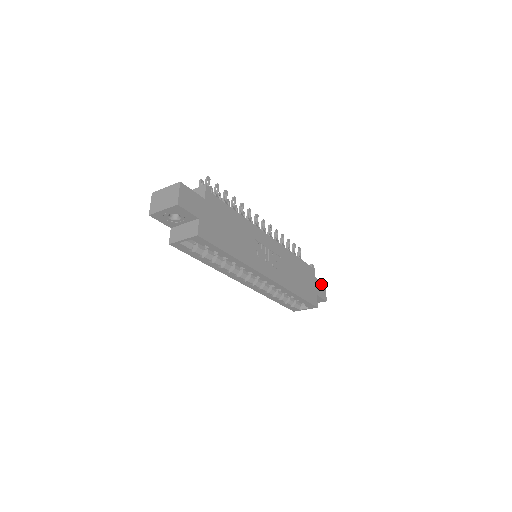
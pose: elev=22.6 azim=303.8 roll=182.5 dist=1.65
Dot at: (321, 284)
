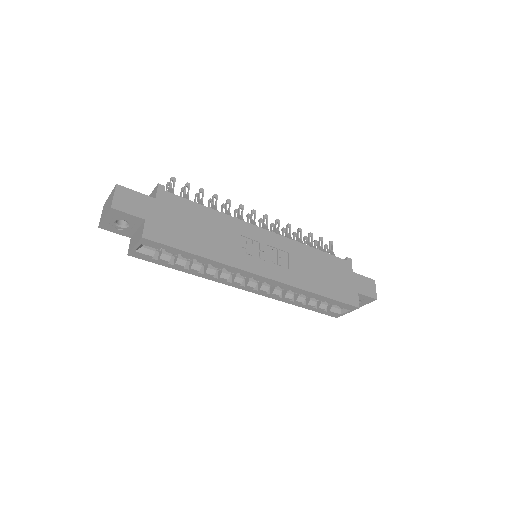
Dot at: (365, 280)
